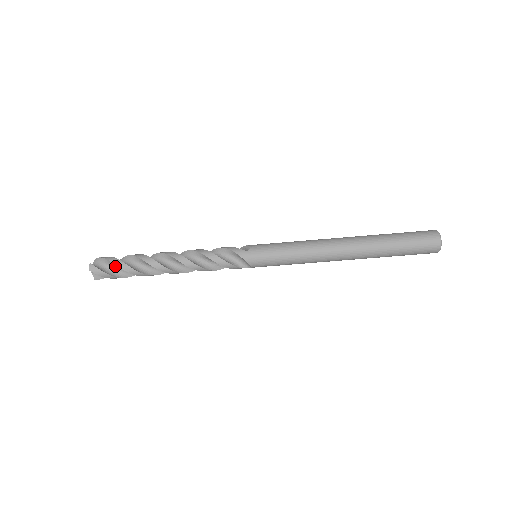
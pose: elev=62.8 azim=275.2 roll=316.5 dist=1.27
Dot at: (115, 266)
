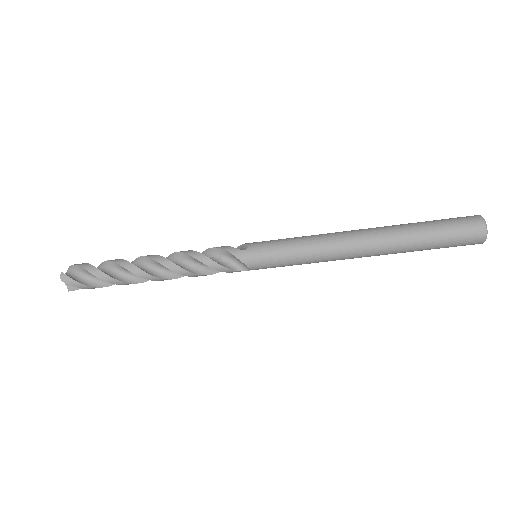
Dot at: (90, 274)
